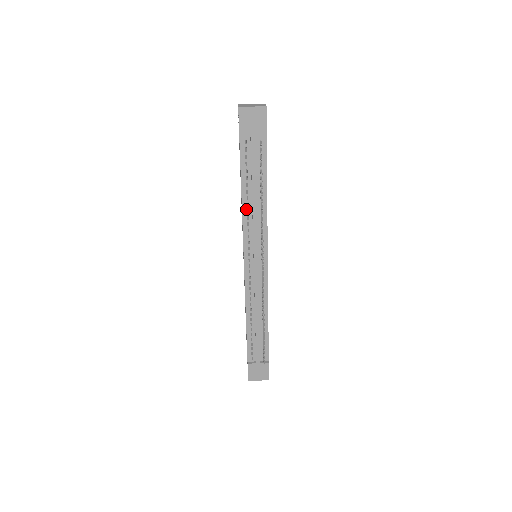
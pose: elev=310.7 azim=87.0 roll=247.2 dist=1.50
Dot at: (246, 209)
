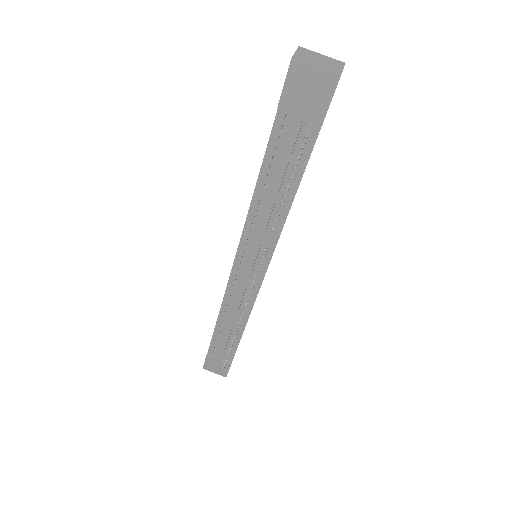
Dot at: (256, 206)
